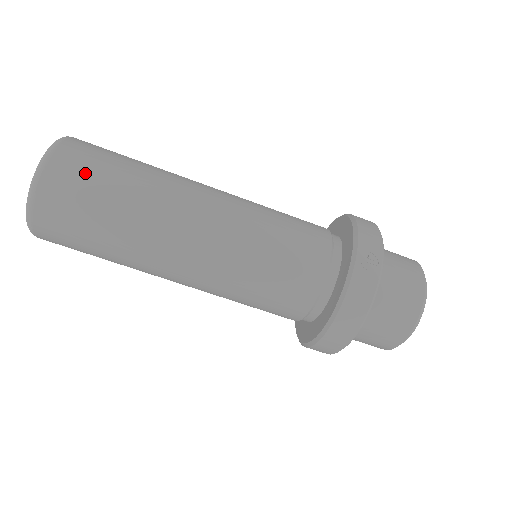
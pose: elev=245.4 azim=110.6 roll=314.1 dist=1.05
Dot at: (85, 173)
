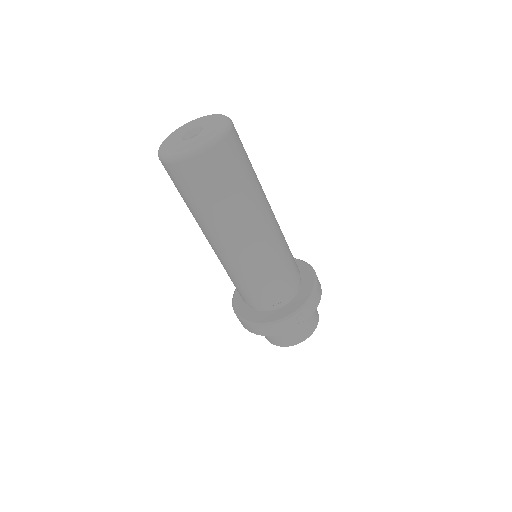
Dot at: (223, 171)
